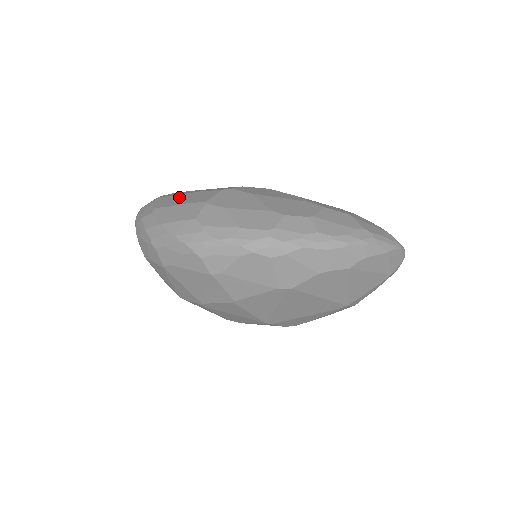
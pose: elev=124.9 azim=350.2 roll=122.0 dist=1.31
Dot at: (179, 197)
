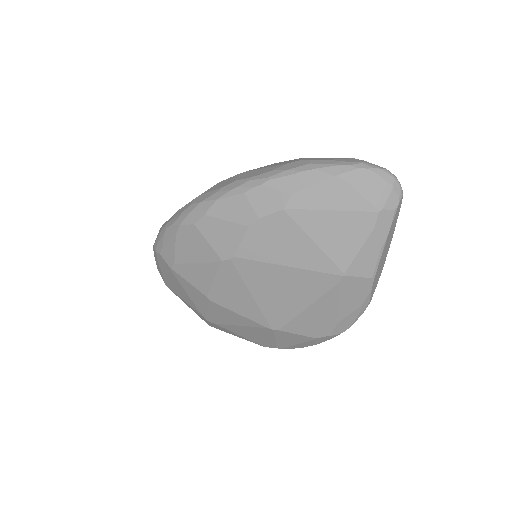
Dot at: occluded
